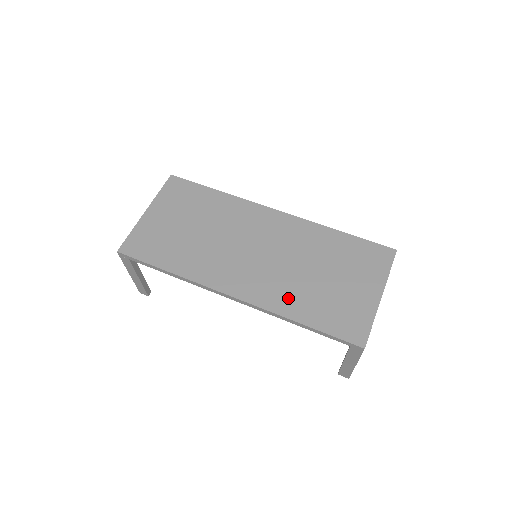
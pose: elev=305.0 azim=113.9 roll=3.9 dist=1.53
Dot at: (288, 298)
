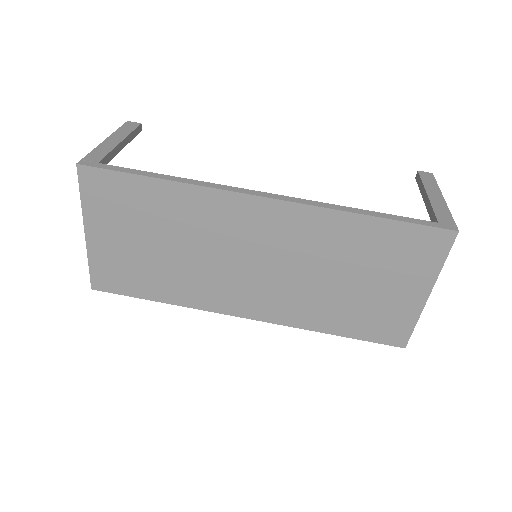
Dot at: (311, 312)
